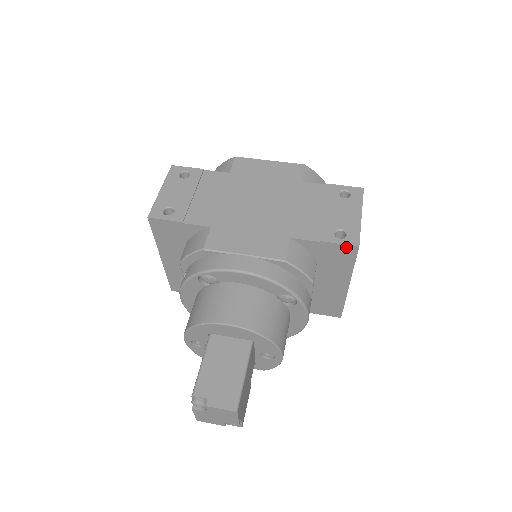
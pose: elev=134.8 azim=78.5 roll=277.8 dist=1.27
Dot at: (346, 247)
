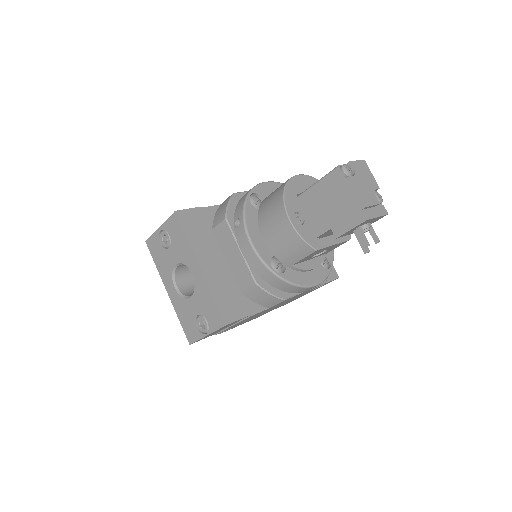
Dot at: occluded
